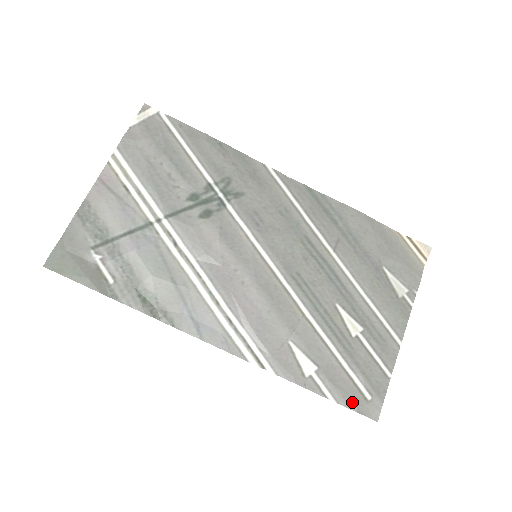
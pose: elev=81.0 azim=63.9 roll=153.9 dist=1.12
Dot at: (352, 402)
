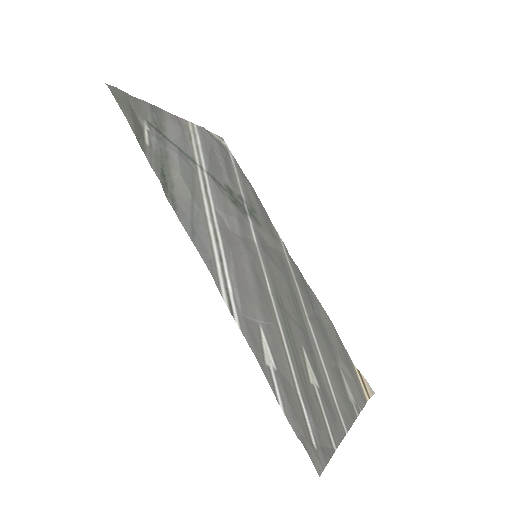
Dot at: (300, 430)
